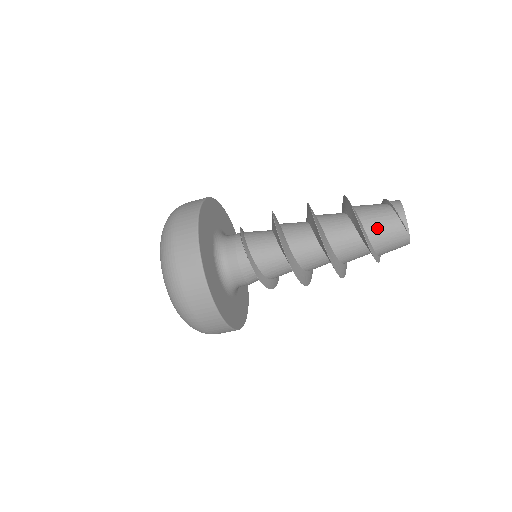
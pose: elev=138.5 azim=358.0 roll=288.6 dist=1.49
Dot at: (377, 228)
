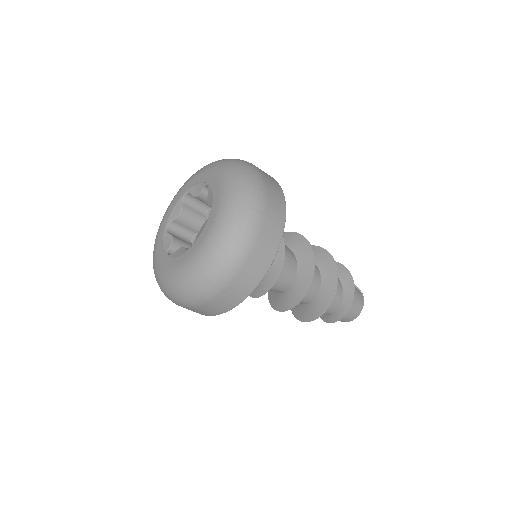
Dot at: occluded
